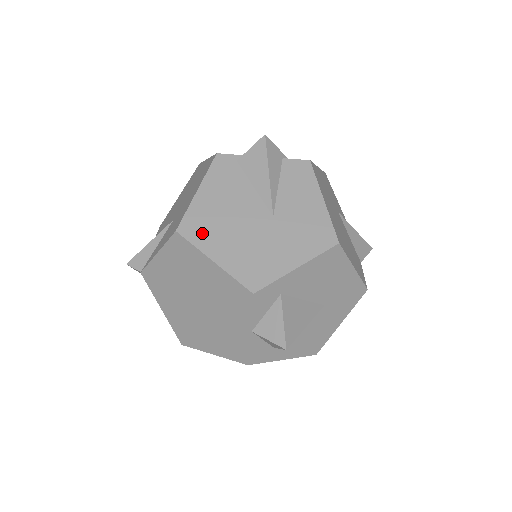
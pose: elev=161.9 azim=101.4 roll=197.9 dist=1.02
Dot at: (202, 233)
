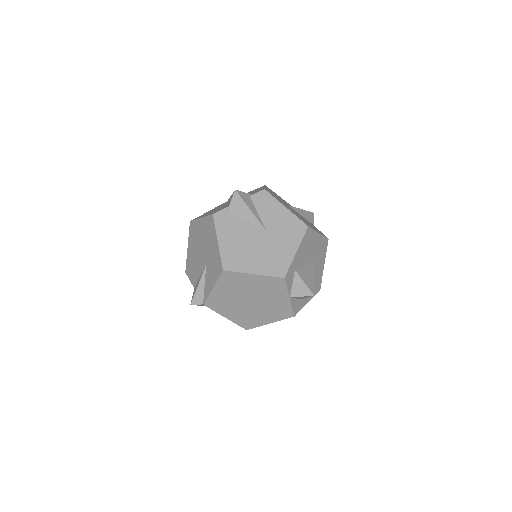
Dot at: (237, 263)
